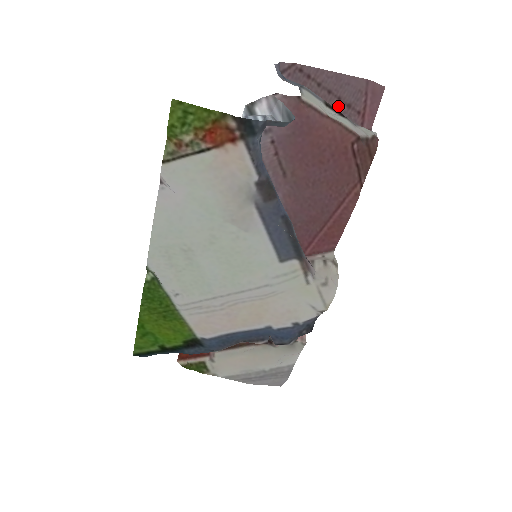
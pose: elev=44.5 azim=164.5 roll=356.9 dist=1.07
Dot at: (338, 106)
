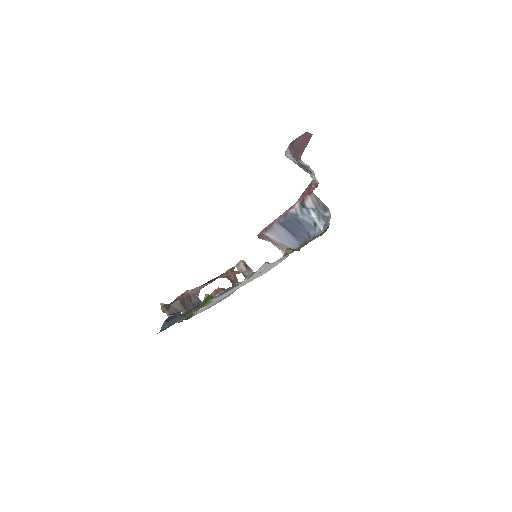
Dot at: (294, 153)
